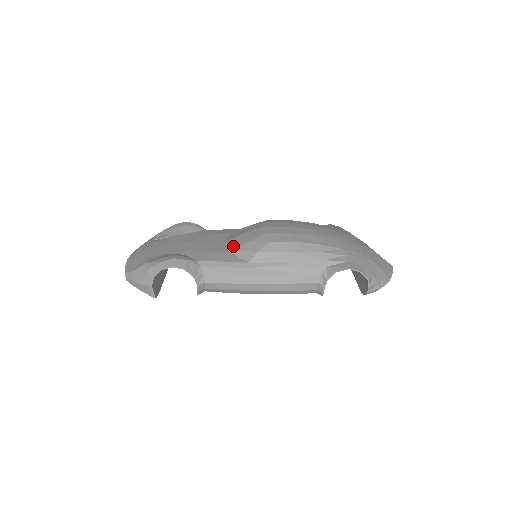
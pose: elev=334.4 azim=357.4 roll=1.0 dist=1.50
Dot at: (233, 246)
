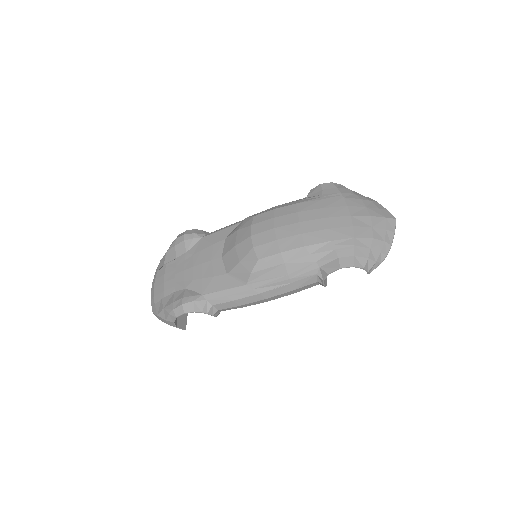
Dot at: (229, 266)
